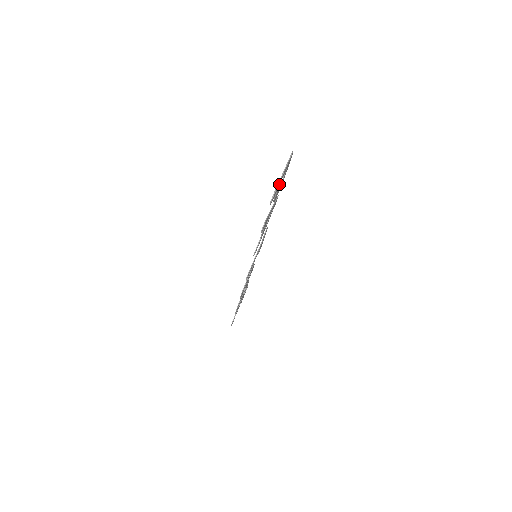
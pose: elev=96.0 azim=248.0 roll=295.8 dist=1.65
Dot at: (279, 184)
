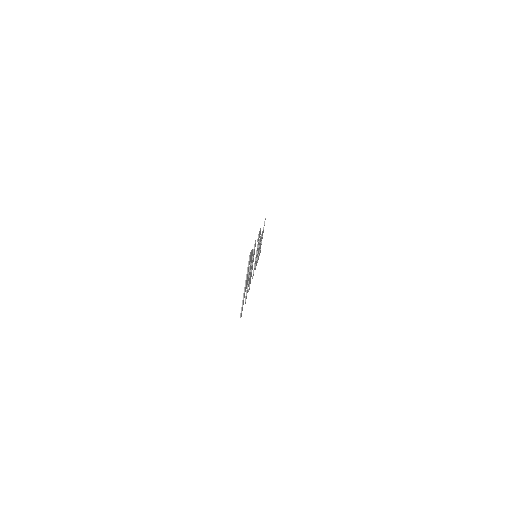
Dot at: occluded
